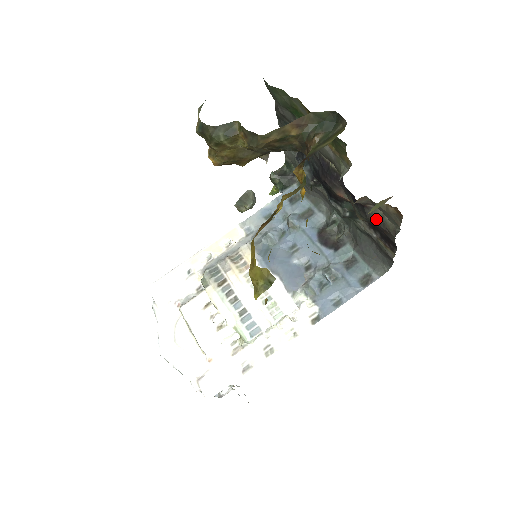
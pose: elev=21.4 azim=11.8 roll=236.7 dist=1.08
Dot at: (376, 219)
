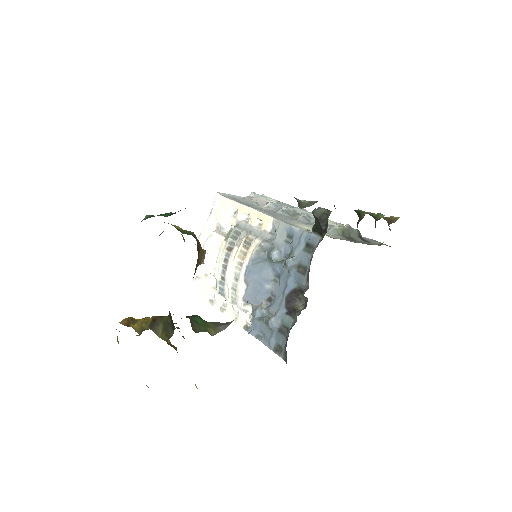
Dot at: occluded
